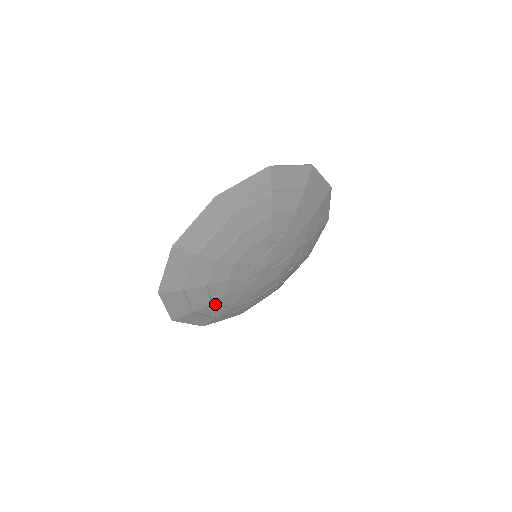
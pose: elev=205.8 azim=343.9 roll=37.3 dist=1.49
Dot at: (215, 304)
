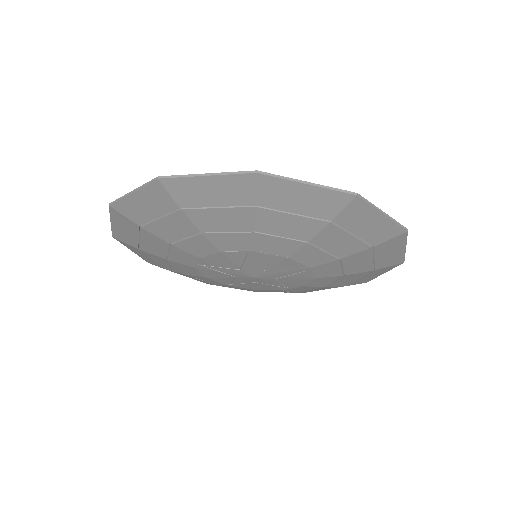
Dot at: occluded
